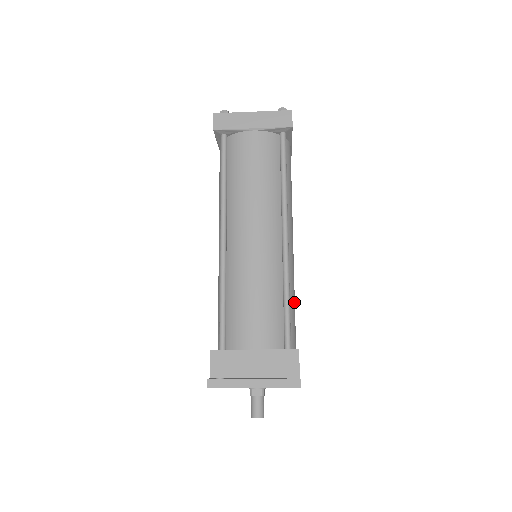
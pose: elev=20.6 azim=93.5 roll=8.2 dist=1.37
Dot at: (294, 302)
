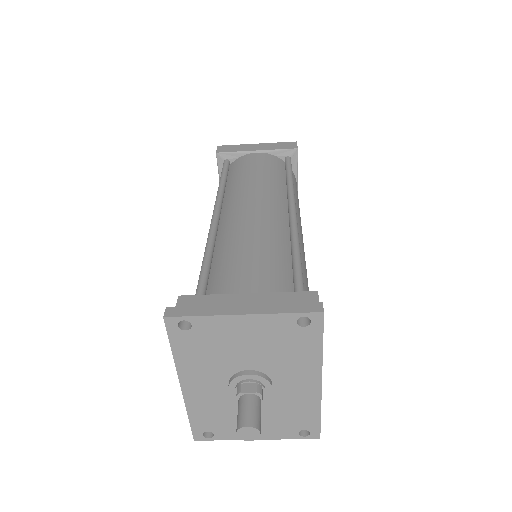
Dot at: (308, 287)
